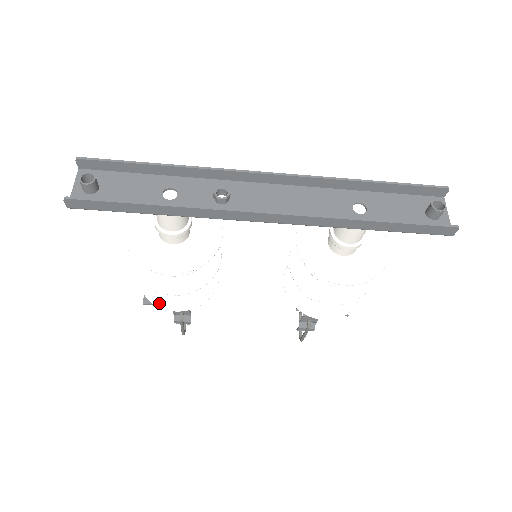
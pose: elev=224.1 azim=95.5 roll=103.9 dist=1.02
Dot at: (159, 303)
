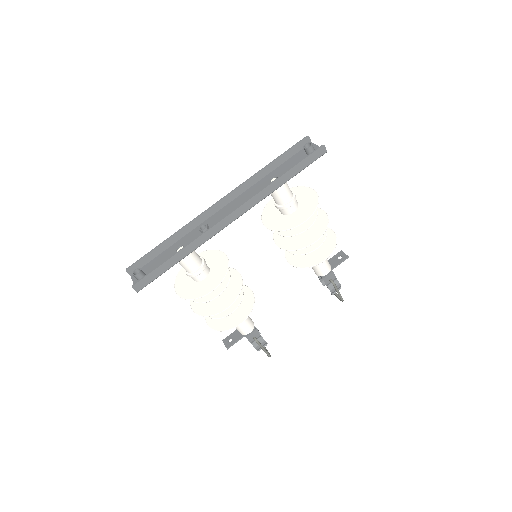
Dot at: (229, 328)
